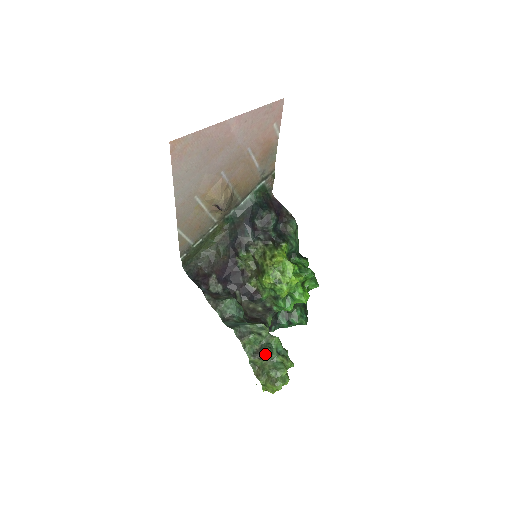
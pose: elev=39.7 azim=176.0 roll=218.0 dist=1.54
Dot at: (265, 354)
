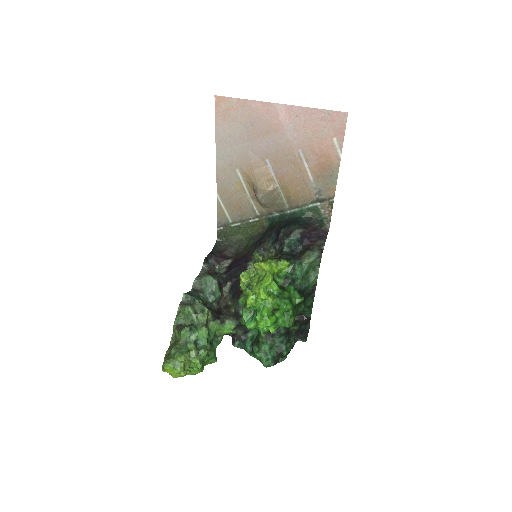
Dot at: (182, 329)
